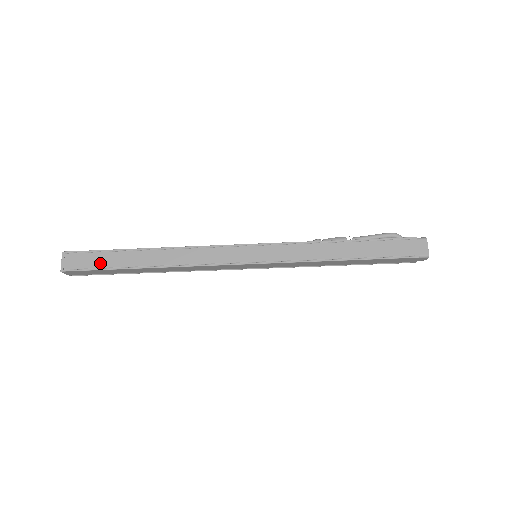
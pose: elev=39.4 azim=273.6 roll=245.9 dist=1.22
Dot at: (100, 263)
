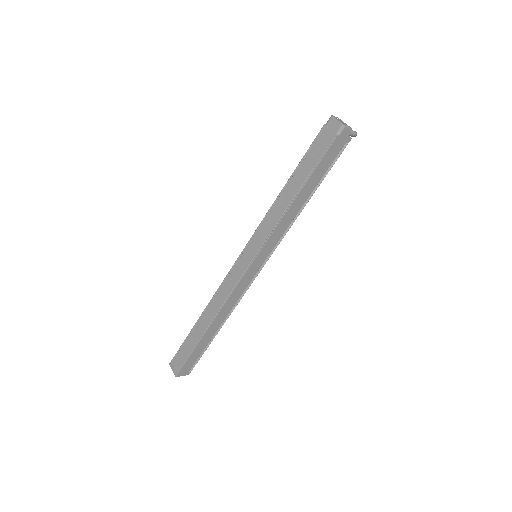
Dot at: (187, 352)
